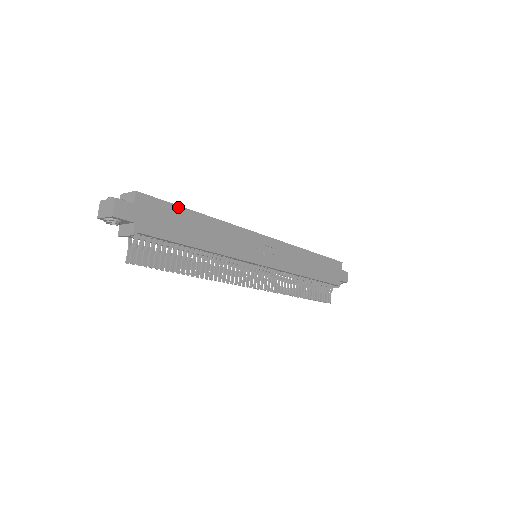
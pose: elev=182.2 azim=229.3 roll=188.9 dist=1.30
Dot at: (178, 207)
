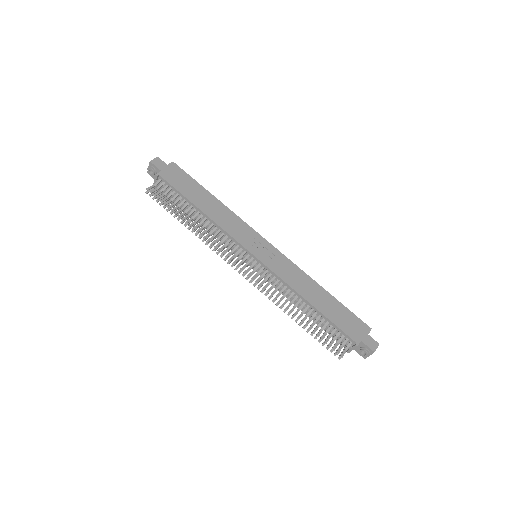
Dot at: (197, 183)
